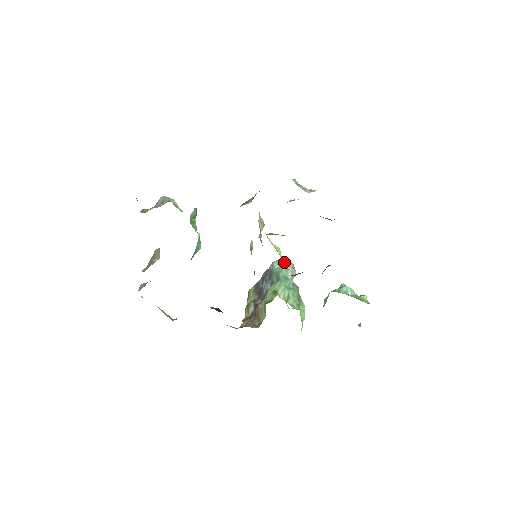
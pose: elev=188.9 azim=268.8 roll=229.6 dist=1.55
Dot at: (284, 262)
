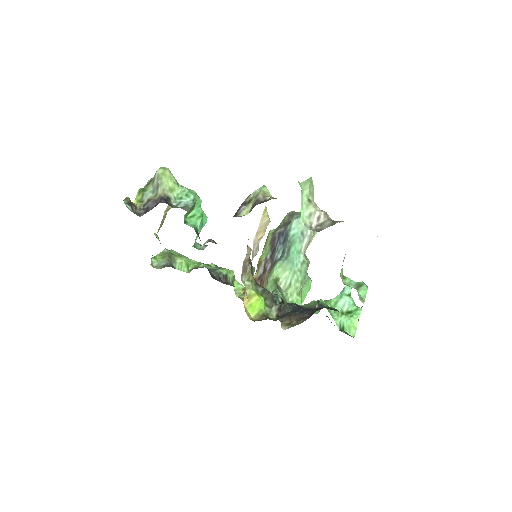
Dot at: occluded
